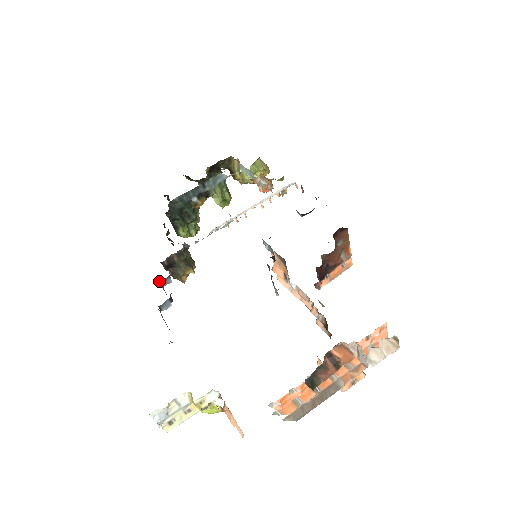
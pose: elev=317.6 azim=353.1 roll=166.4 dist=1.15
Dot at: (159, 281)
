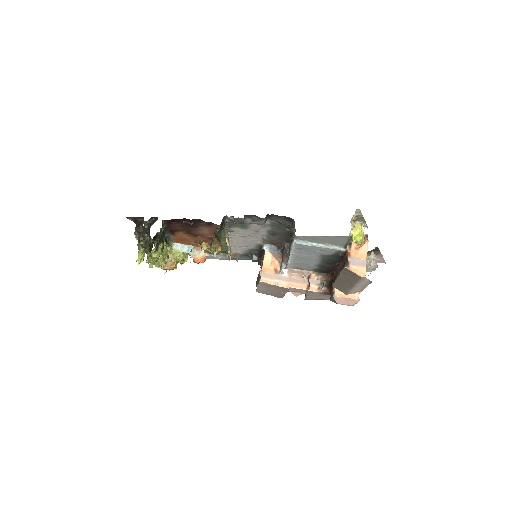
Dot at: (244, 215)
